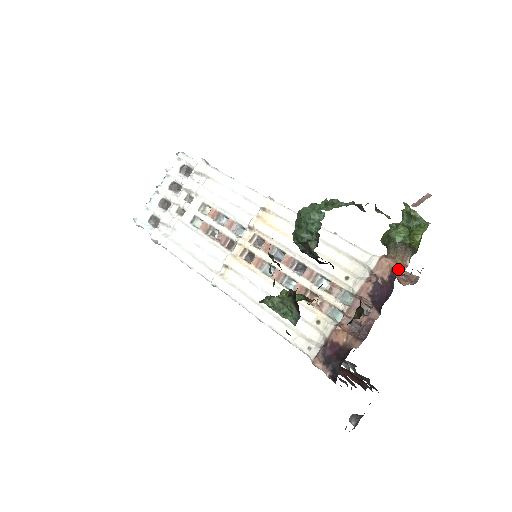
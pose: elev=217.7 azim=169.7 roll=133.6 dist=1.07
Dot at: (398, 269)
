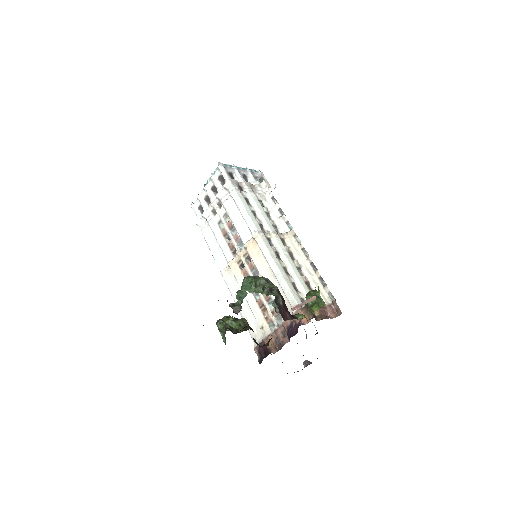
Dot at: (304, 321)
